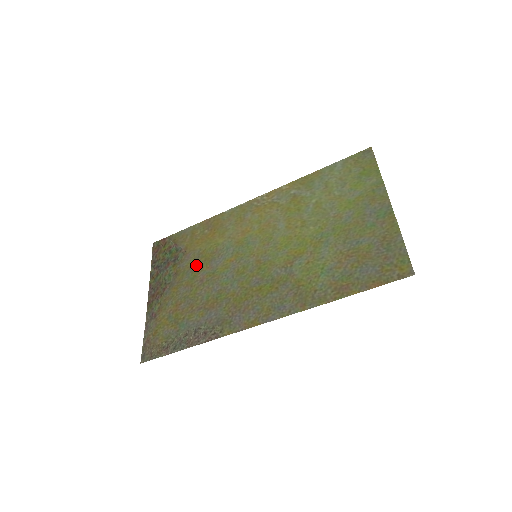
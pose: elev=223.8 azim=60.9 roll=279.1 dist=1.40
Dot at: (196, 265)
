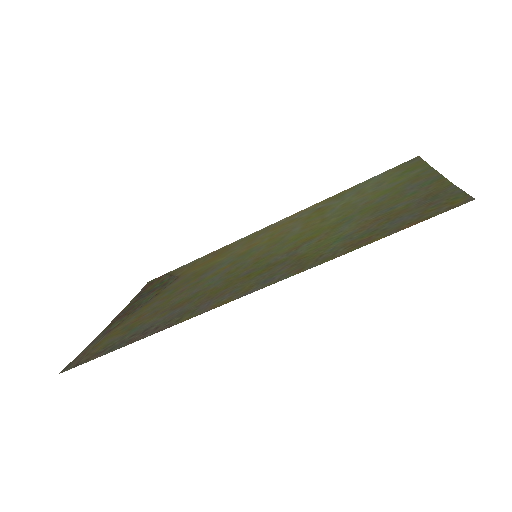
Dot at: (183, 282)
